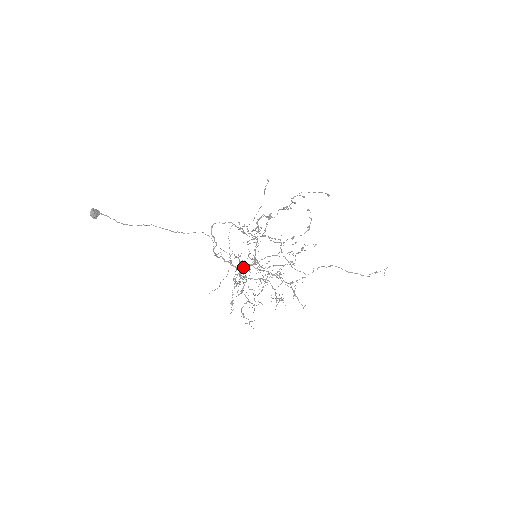
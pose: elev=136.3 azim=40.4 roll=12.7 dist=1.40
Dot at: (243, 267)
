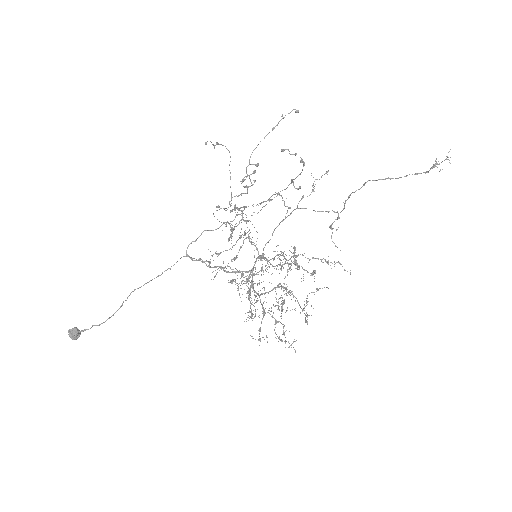
Dot at: (253, 268)
